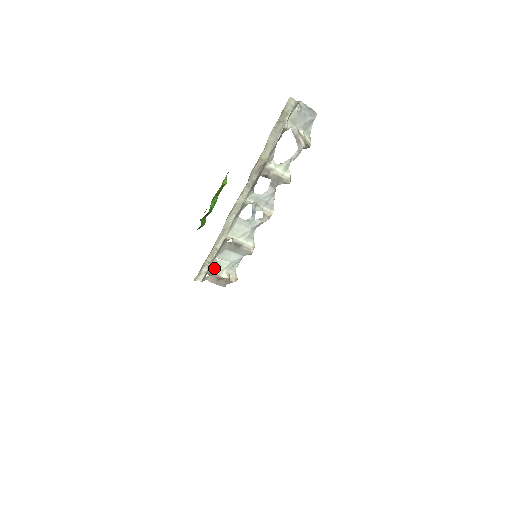
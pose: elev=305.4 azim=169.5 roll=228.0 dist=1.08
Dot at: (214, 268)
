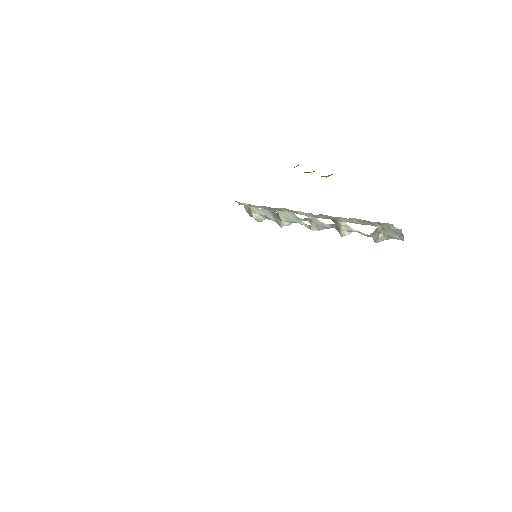
Dot at: (253, 208)
